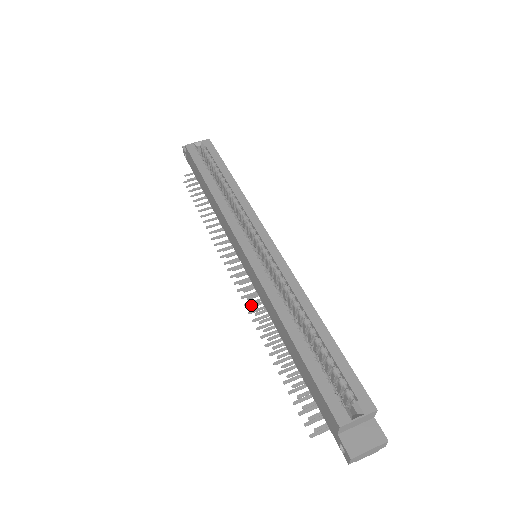
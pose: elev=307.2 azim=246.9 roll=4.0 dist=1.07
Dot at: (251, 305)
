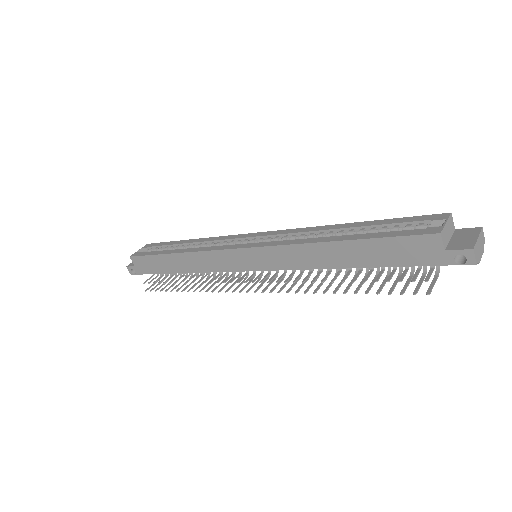
Dot at: (284, 282)
